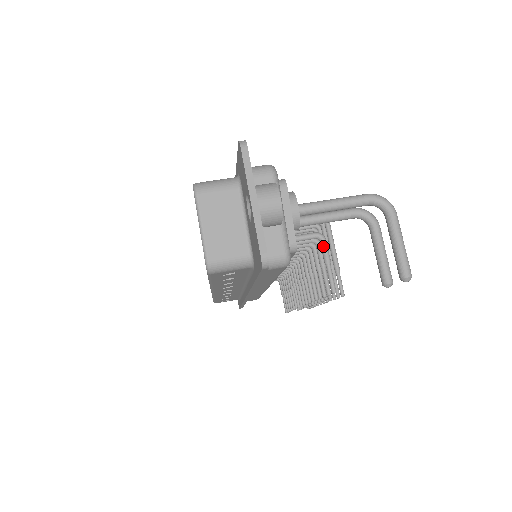
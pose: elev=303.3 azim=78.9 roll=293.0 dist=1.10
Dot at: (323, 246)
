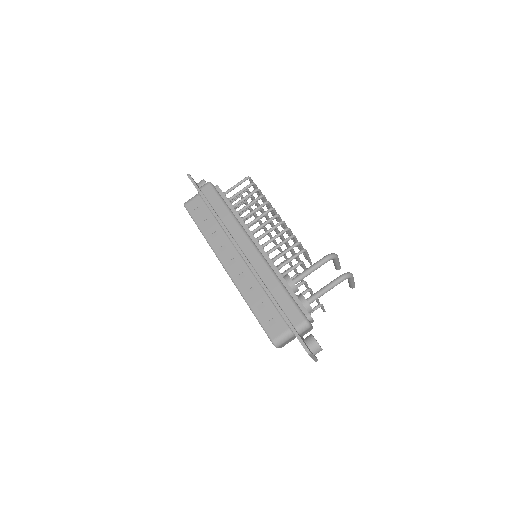
Dot at: (322, 308)
